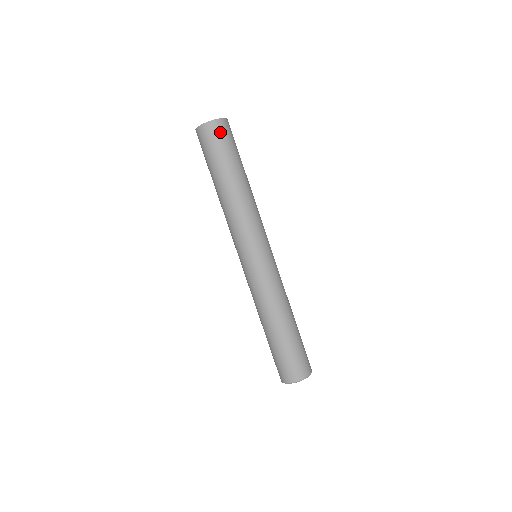
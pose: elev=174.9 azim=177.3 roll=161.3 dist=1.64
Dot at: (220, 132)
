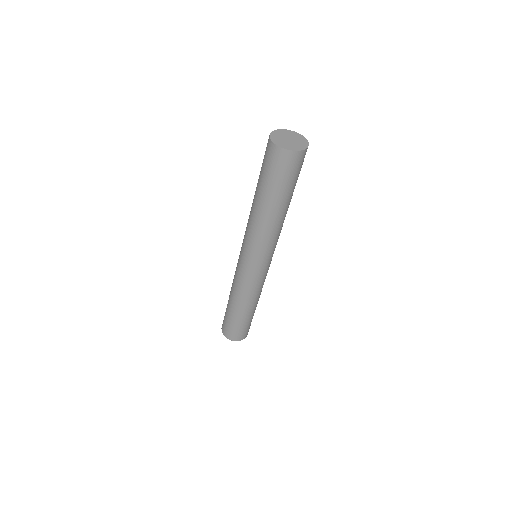
Dot at: (301, 162)
